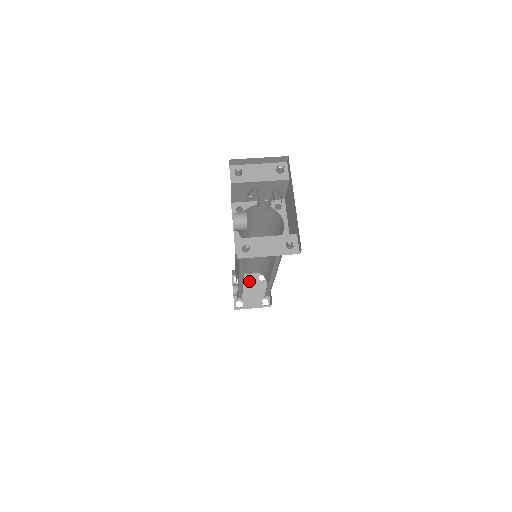
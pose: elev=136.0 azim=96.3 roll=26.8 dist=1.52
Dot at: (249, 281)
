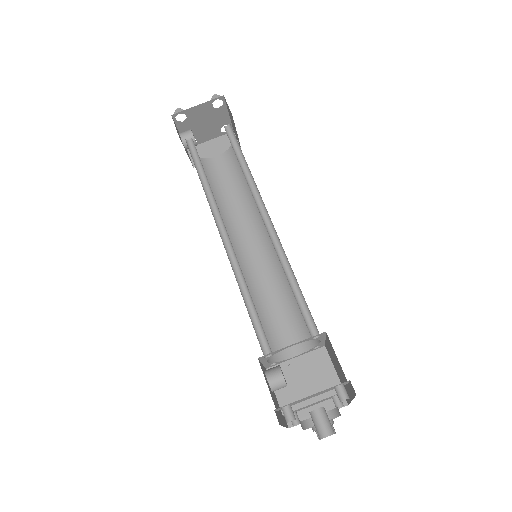
Dot at: (199, 114)
